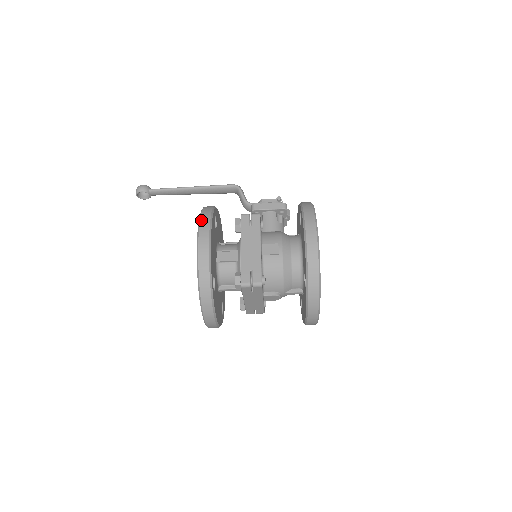
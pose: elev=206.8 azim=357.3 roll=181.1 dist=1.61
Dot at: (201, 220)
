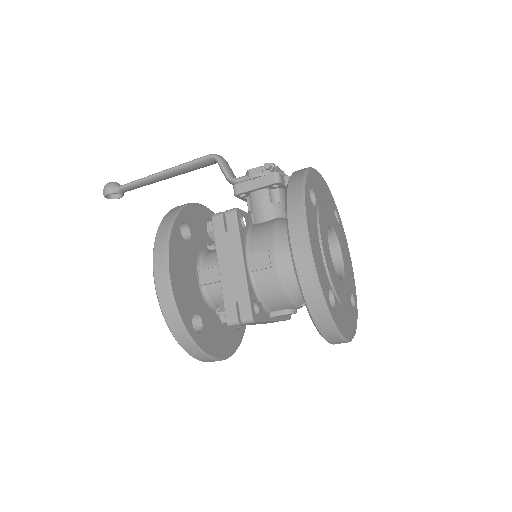
Dot at: (155, 247)
